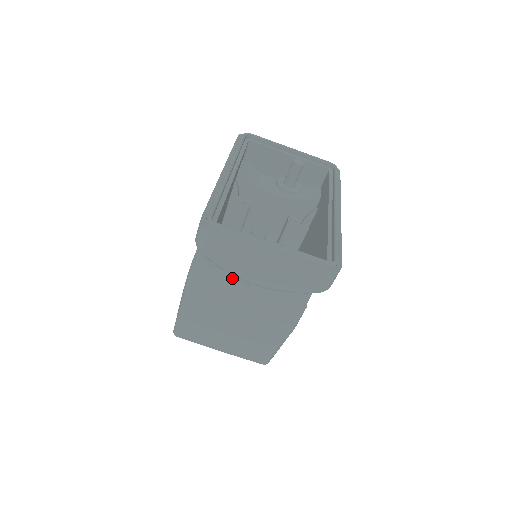
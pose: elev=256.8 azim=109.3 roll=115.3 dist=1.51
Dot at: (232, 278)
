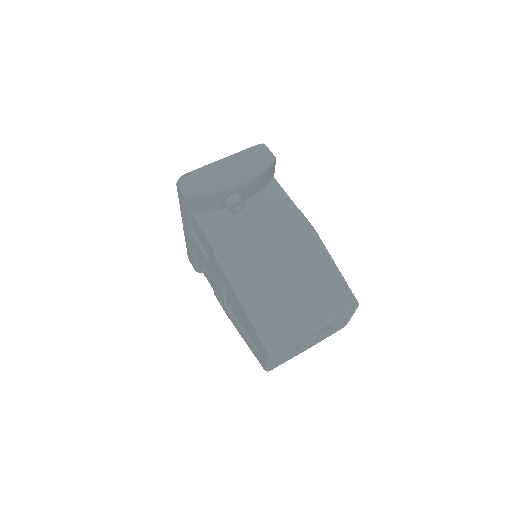
Dot at: (230, 205)
